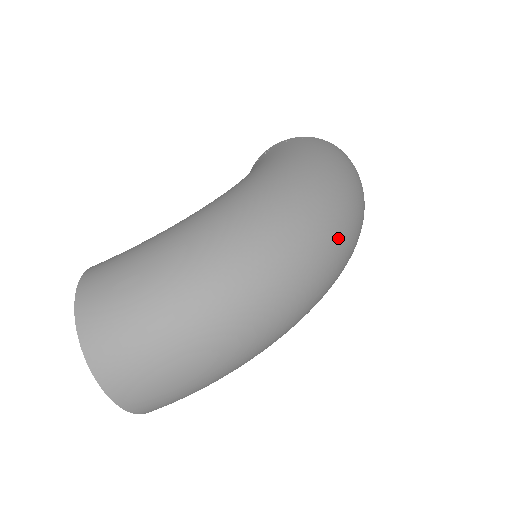
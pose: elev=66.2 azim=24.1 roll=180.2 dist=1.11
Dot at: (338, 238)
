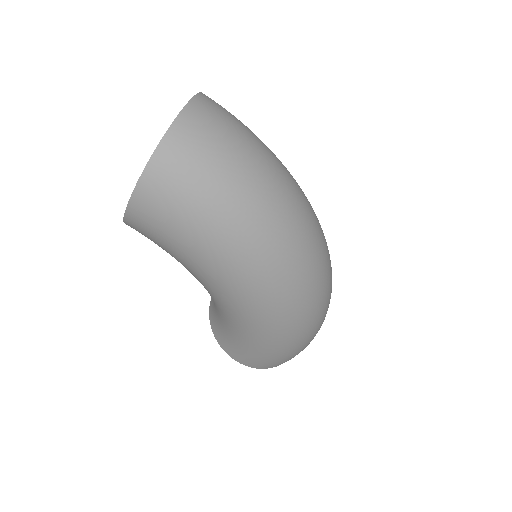
Dot at: (328, 287)
